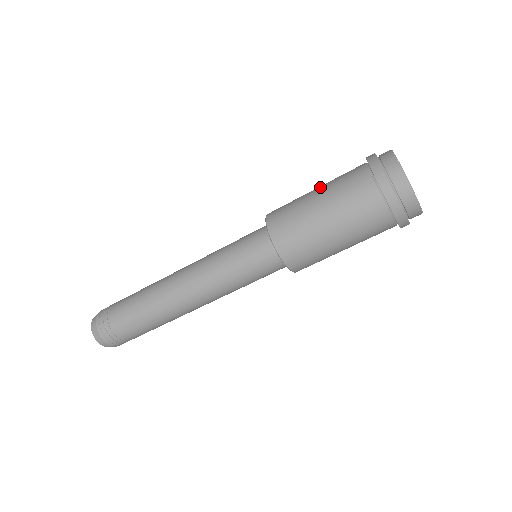
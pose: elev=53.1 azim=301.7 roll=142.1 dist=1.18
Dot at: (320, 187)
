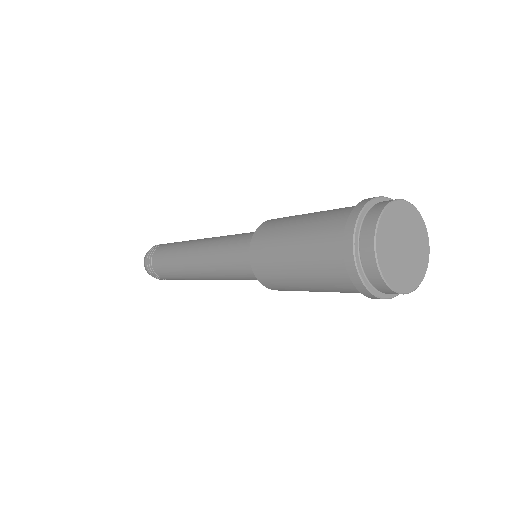
Dot at: (308, 217)
